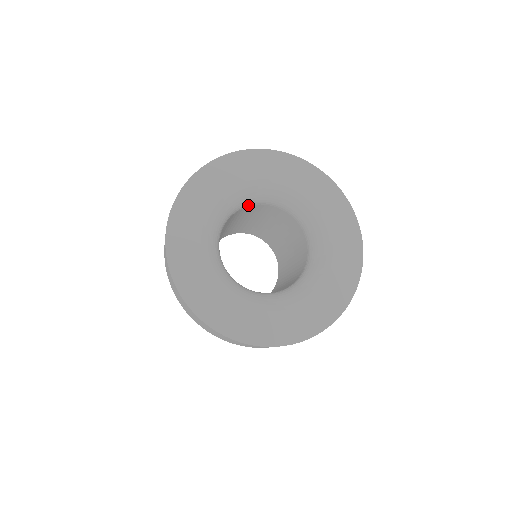
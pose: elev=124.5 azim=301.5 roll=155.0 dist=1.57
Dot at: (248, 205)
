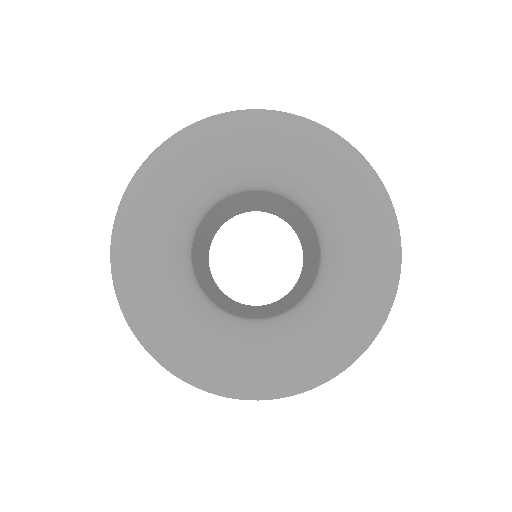
Dot at: (191, 247)
